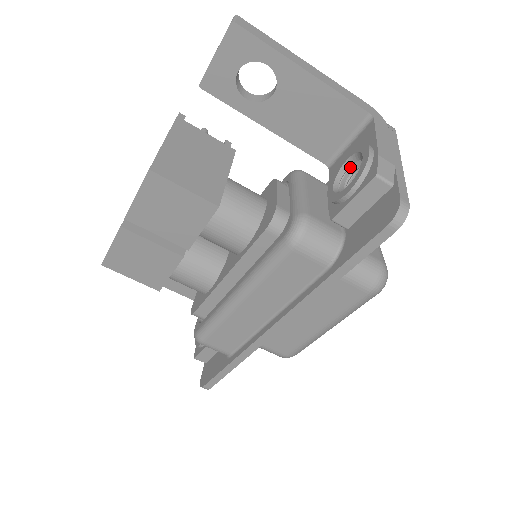
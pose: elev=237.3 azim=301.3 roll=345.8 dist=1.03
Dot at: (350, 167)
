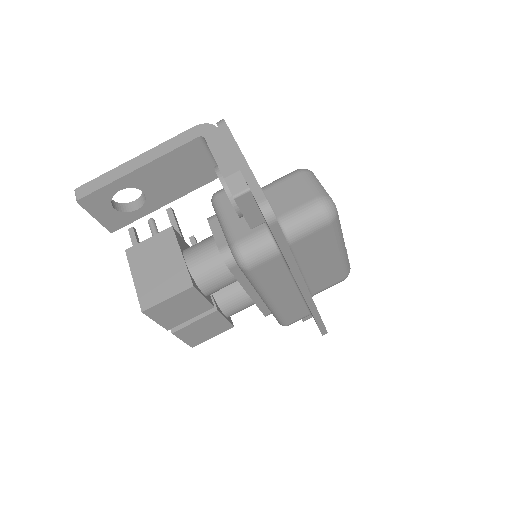
Dot at: occluded
